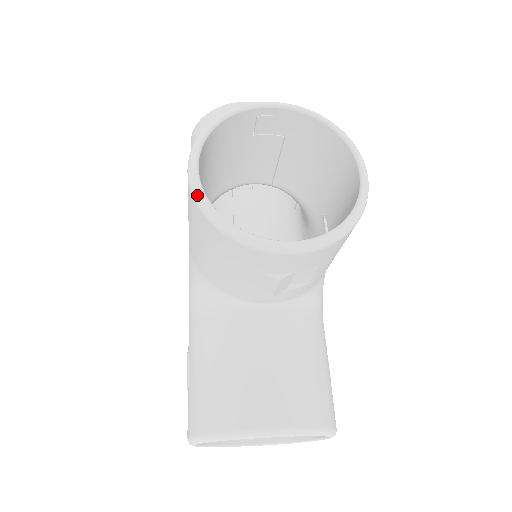
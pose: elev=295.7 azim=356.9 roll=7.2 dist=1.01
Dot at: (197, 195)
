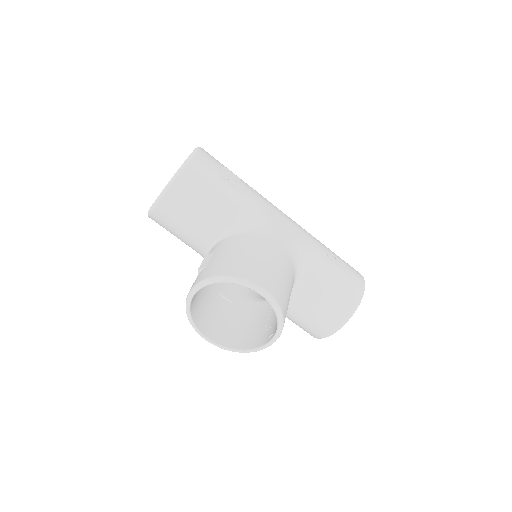
Dot at: occluded
